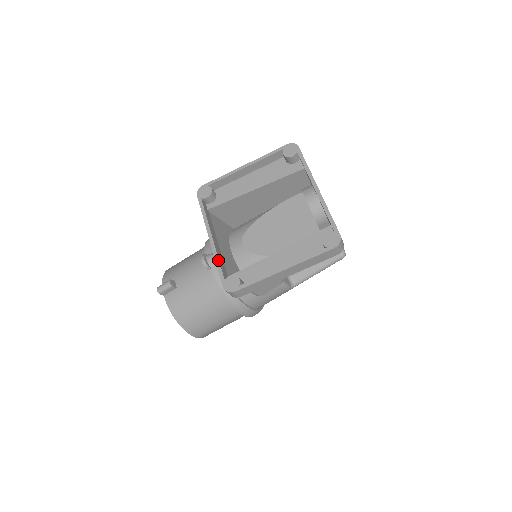
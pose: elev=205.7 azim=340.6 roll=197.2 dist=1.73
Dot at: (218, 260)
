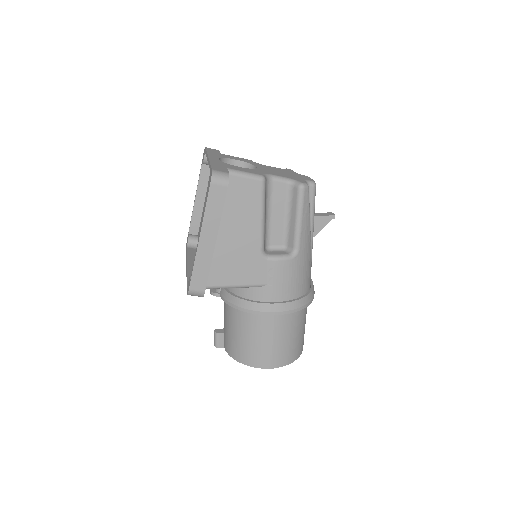
Dot at: (187, 278)
